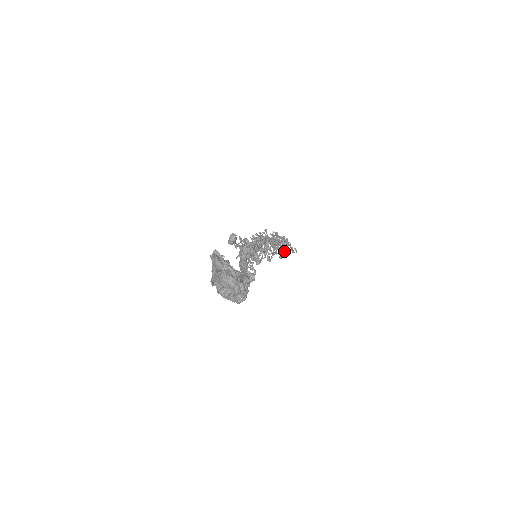
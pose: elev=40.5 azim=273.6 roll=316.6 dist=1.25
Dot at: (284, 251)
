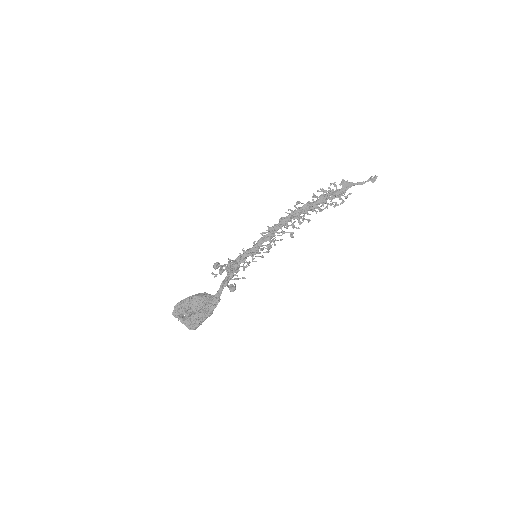
Dot at: occluded
